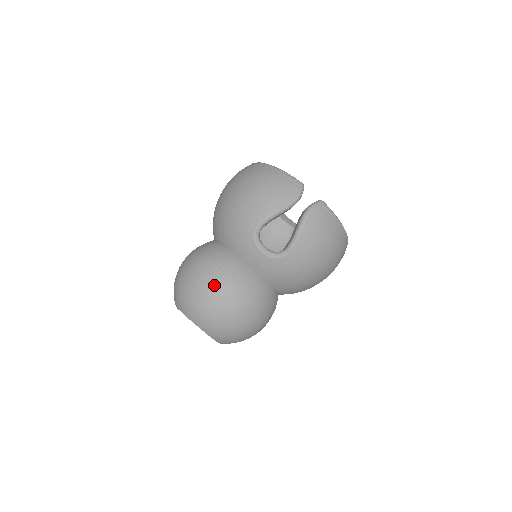
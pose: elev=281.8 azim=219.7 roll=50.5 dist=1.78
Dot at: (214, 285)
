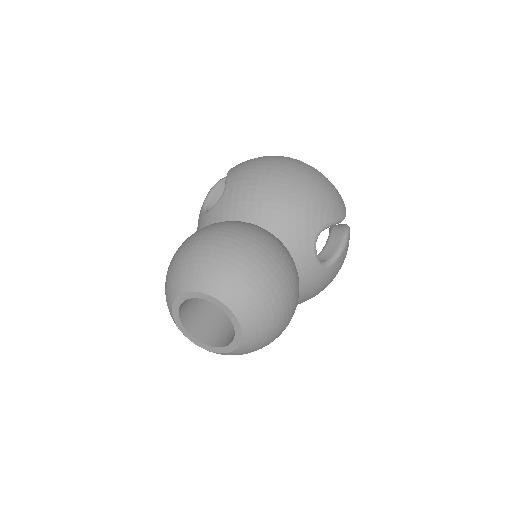
Dot at: occluded
